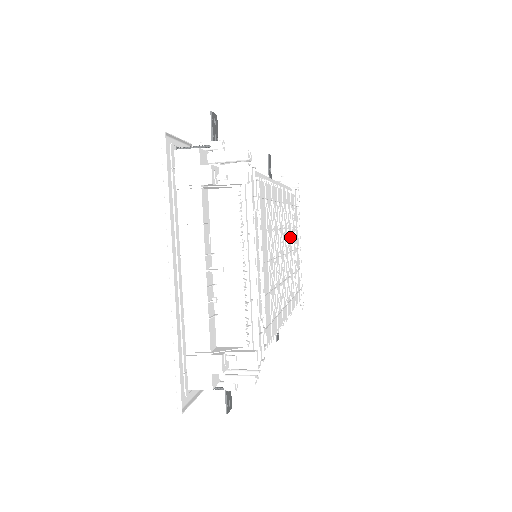
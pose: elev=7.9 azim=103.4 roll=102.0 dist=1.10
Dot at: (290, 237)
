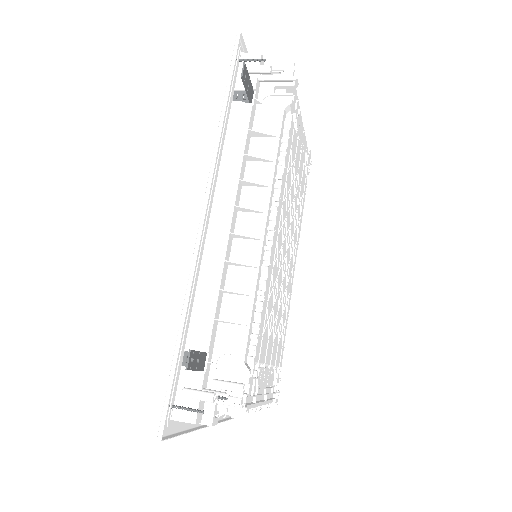
Dot at: (290, 208)
